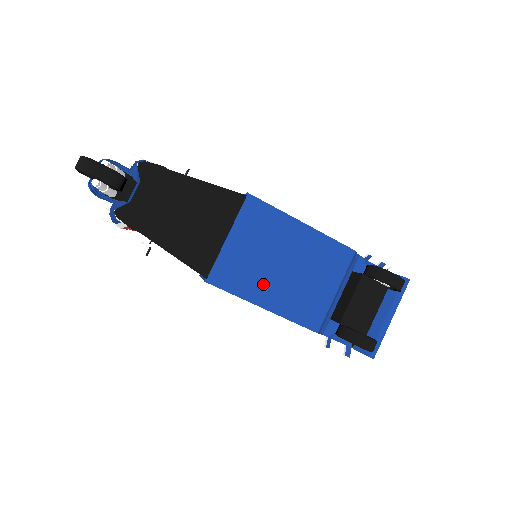
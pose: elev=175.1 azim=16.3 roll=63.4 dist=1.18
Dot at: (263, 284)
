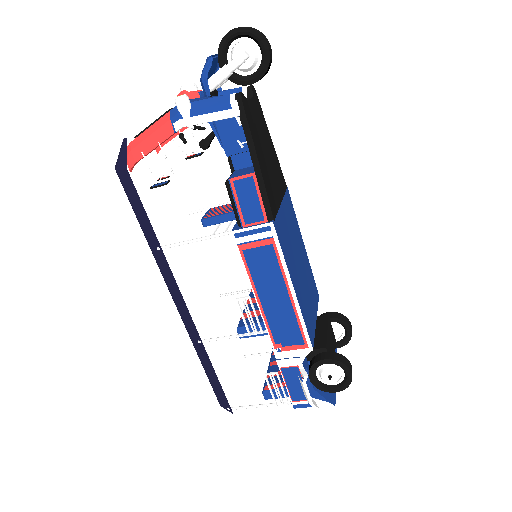
Dot at: (293, 267)
